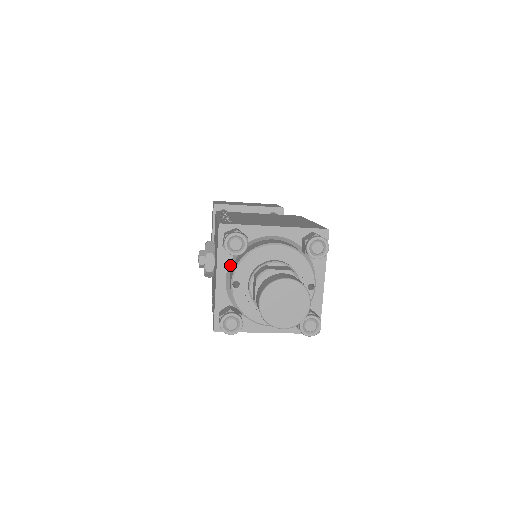
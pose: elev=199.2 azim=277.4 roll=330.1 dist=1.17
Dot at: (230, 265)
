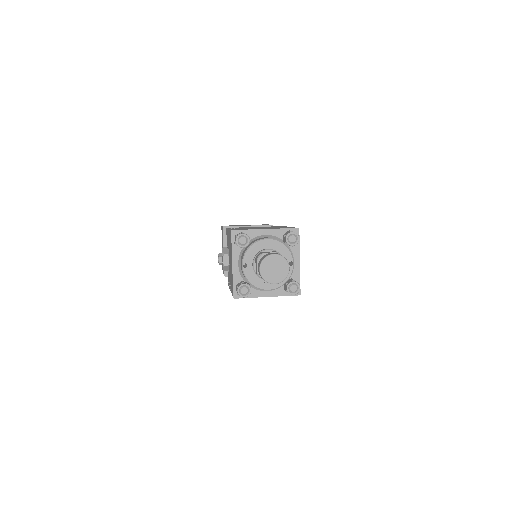
Dot at: (240, 255)
